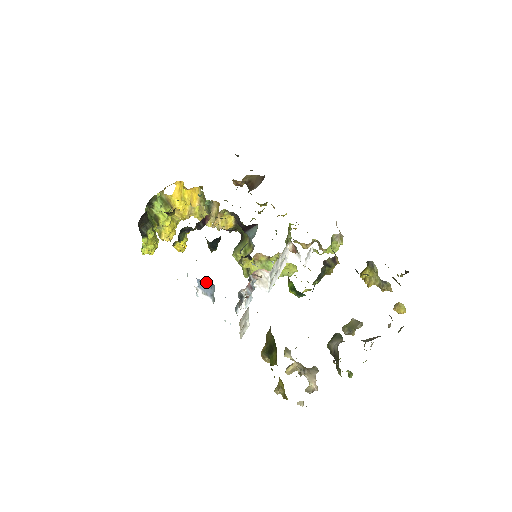
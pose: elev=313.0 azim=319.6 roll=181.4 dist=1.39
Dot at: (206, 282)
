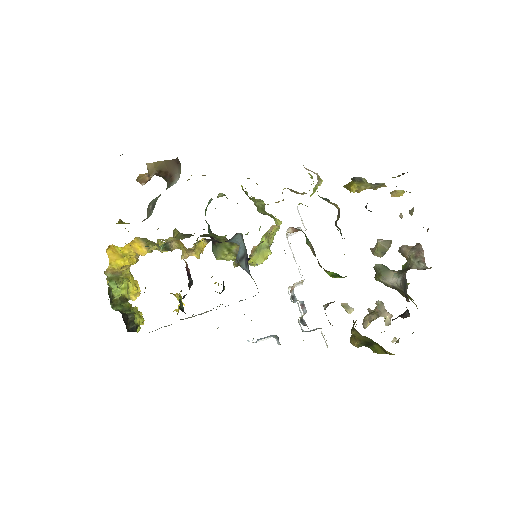
Dot at: occluded
